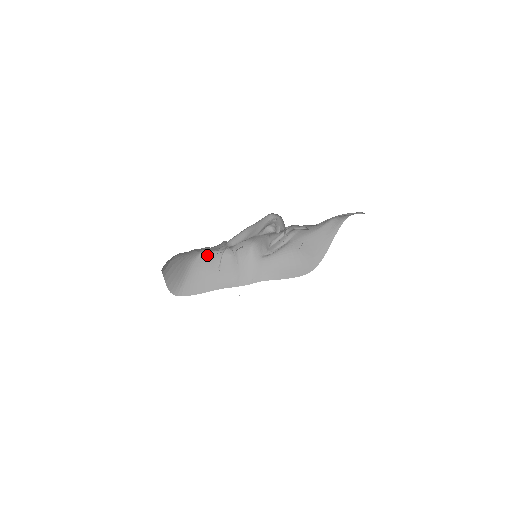
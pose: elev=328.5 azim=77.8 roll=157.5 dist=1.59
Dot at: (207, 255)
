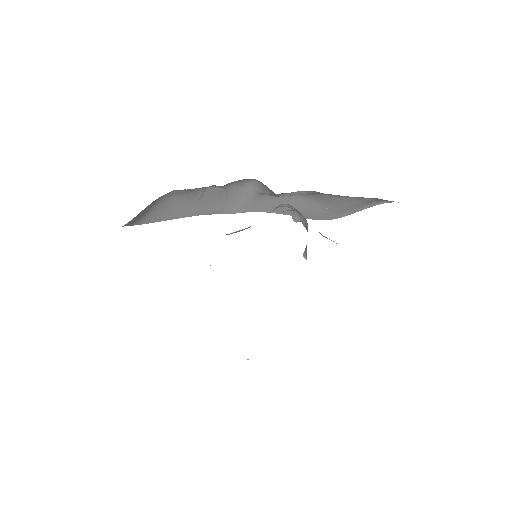
Dot at: (184, 190)
